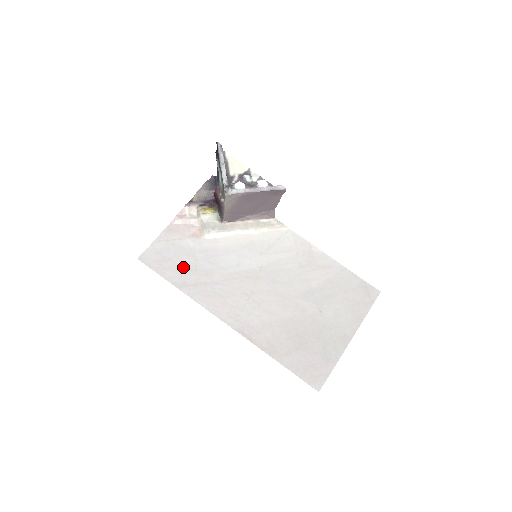
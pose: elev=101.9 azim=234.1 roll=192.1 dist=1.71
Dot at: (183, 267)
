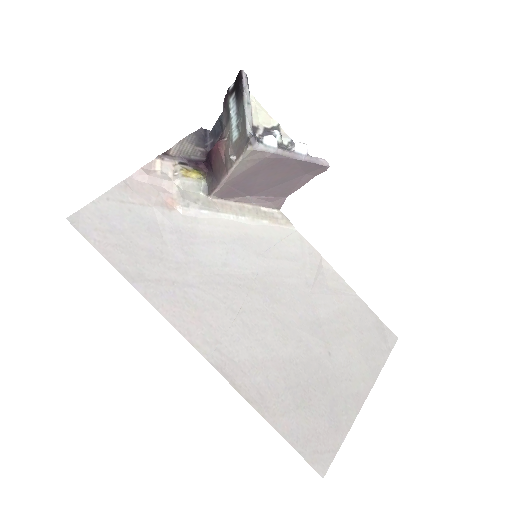
Dot at: (141, 249)
